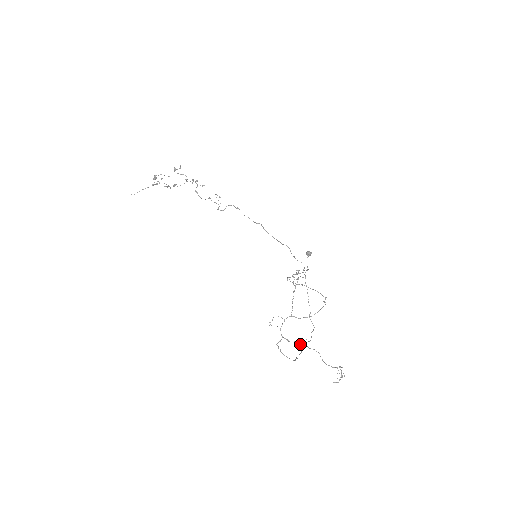
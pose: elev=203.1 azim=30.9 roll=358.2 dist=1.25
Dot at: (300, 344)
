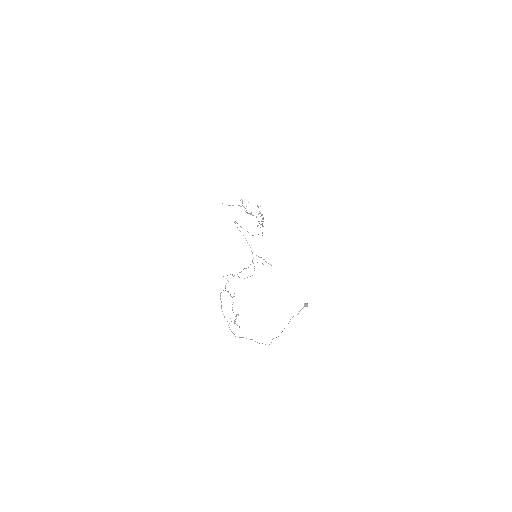
Dot at: occluded
